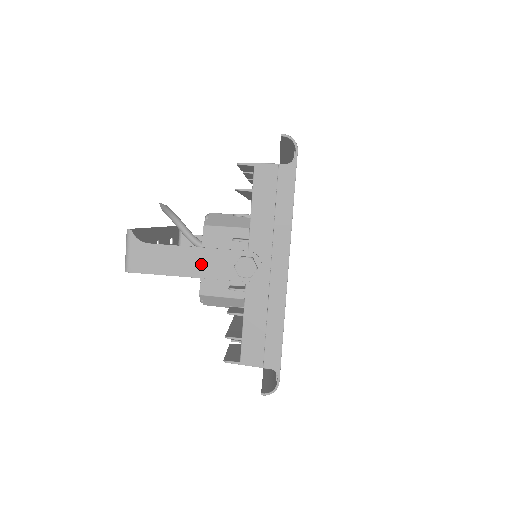
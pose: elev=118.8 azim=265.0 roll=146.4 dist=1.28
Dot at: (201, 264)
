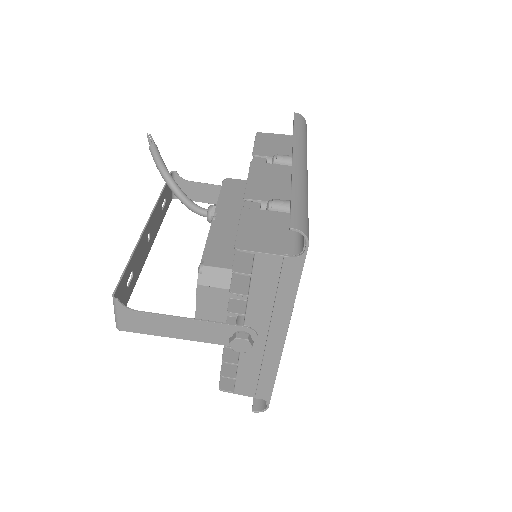
Dot at: (195, 332)
